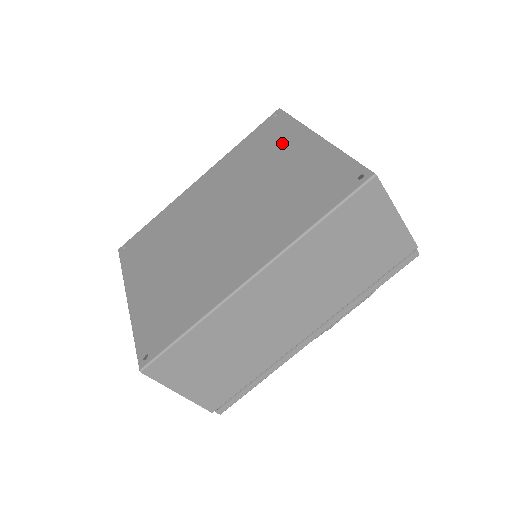
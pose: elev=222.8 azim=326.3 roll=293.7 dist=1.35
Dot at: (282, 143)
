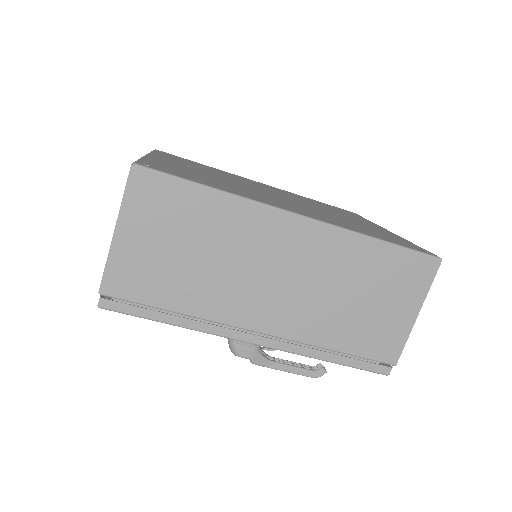
Dot at: occluded
